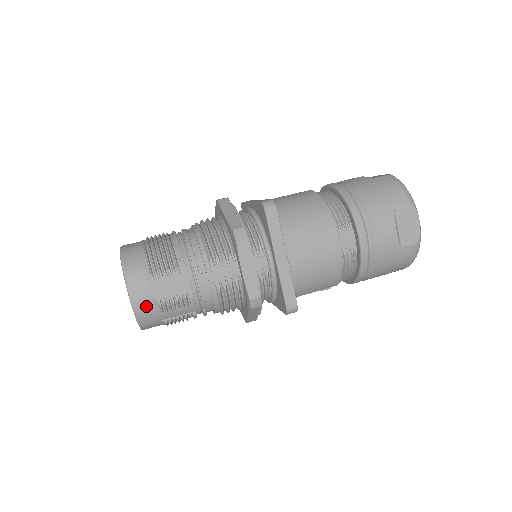
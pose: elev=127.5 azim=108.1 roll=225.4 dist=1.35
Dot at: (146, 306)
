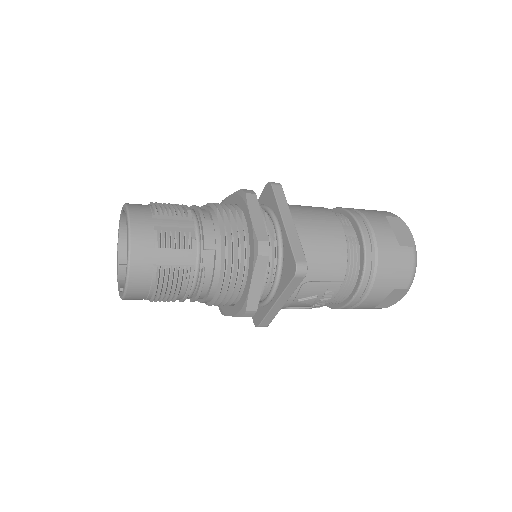
Dot at: (144, 235)
